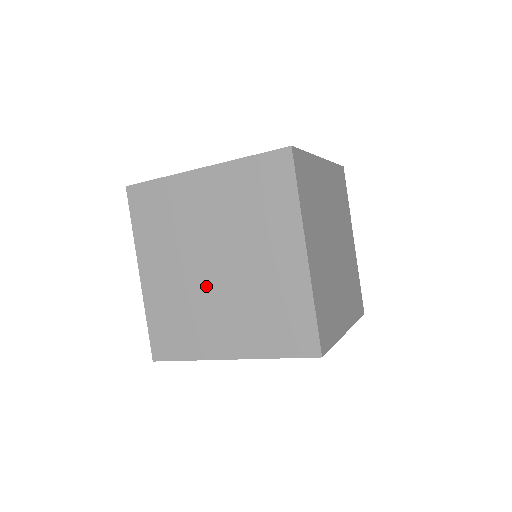
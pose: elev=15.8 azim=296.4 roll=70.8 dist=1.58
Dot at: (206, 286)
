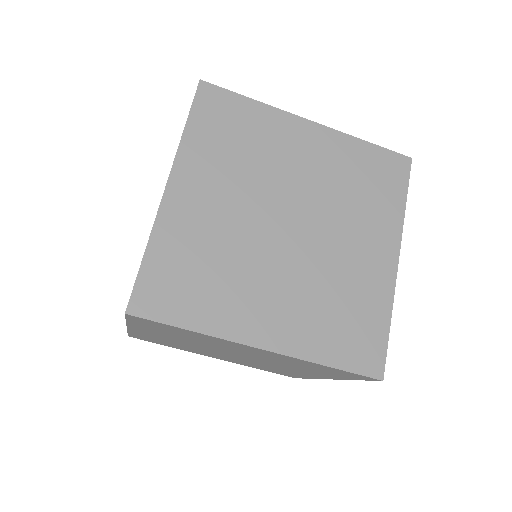
Dot at: occluded
